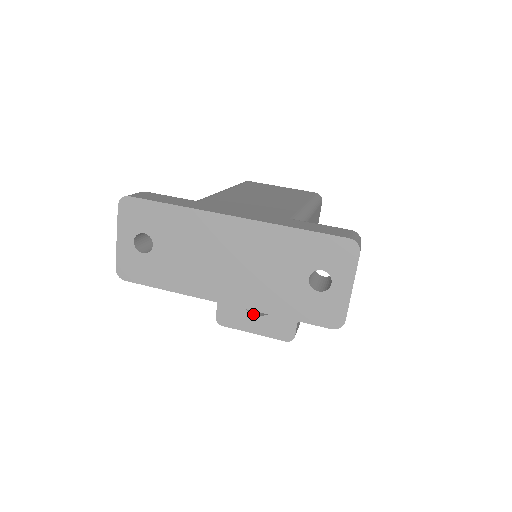
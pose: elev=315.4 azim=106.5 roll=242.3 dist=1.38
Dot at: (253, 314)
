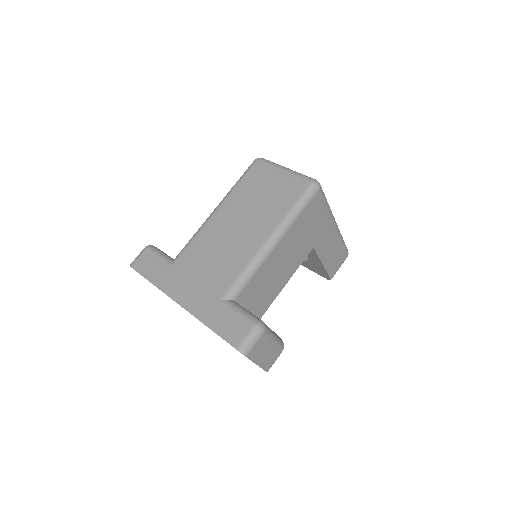
Dot at: occluded
